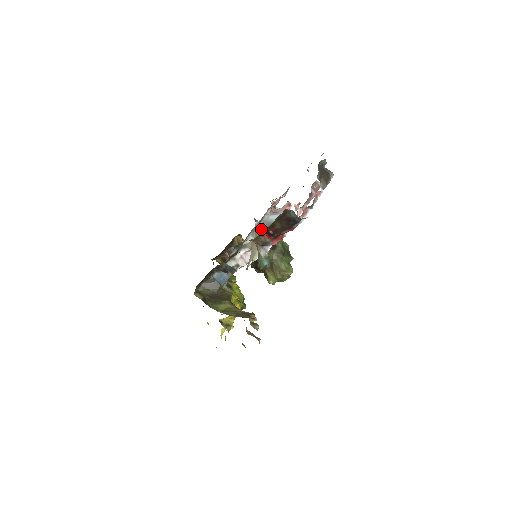
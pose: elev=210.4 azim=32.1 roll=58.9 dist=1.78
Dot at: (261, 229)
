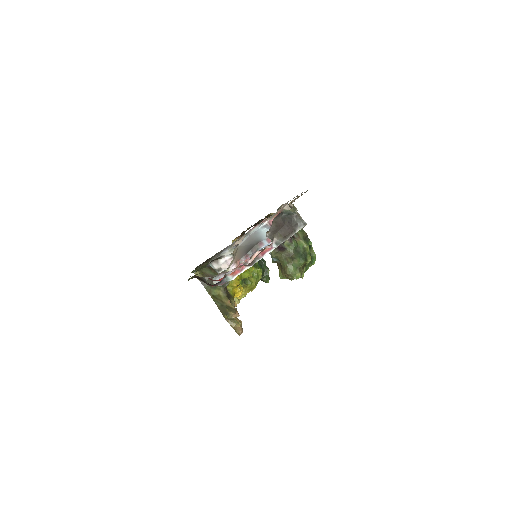
Dot at: (247, 242)
